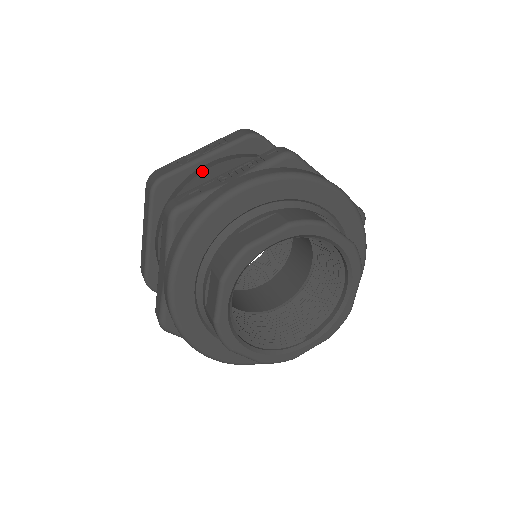
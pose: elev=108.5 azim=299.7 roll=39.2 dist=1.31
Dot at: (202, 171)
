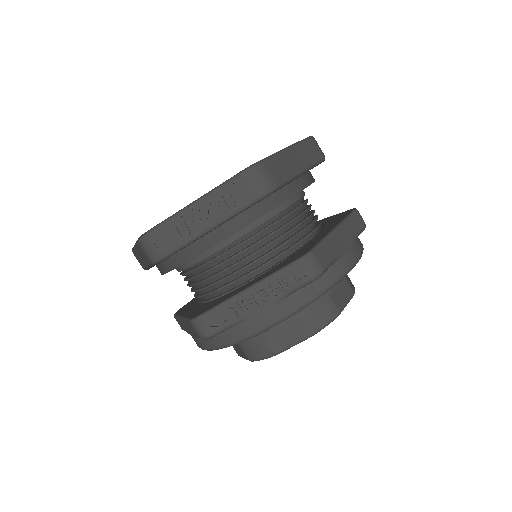
Dot at: (210, 247)
